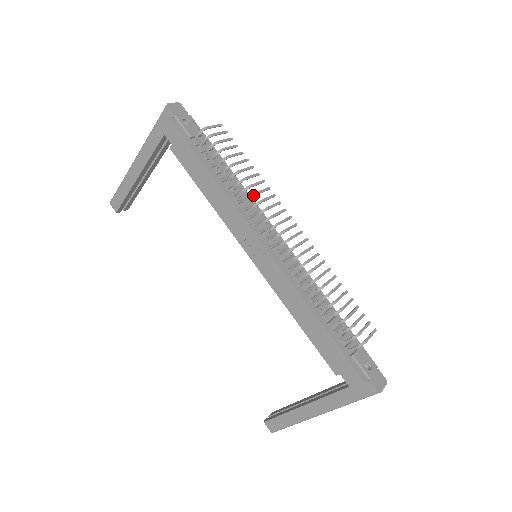
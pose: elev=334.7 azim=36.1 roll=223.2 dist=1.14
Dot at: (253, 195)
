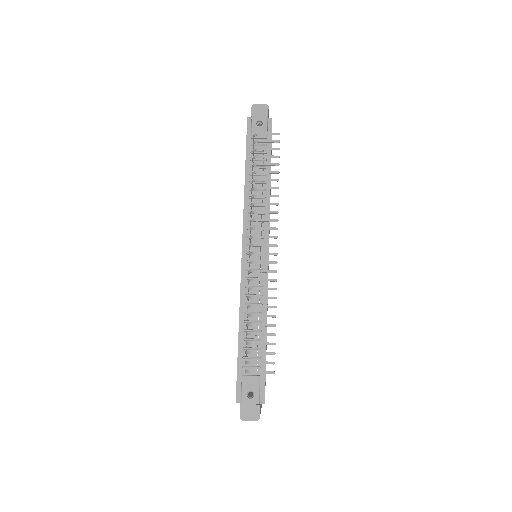
Dot at: (253, 204)
